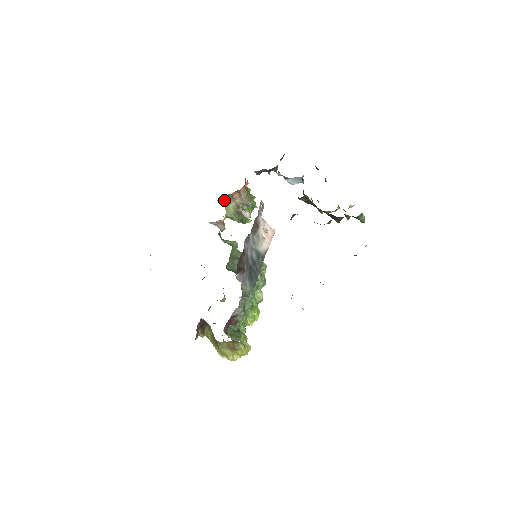
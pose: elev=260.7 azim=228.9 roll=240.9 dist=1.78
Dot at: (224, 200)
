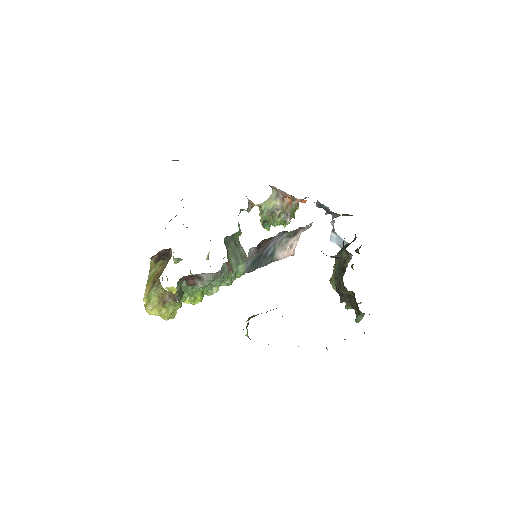
Dot at: (275, 192)
